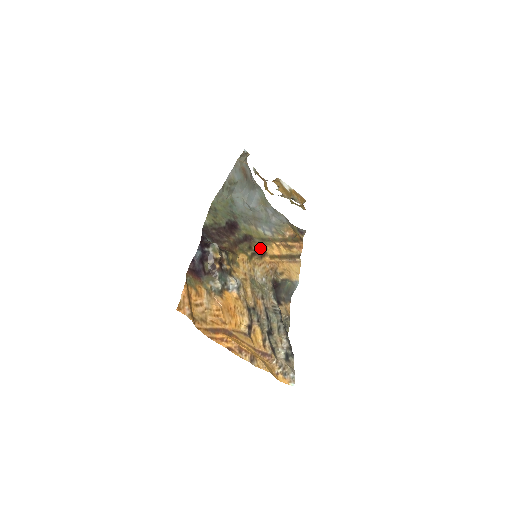
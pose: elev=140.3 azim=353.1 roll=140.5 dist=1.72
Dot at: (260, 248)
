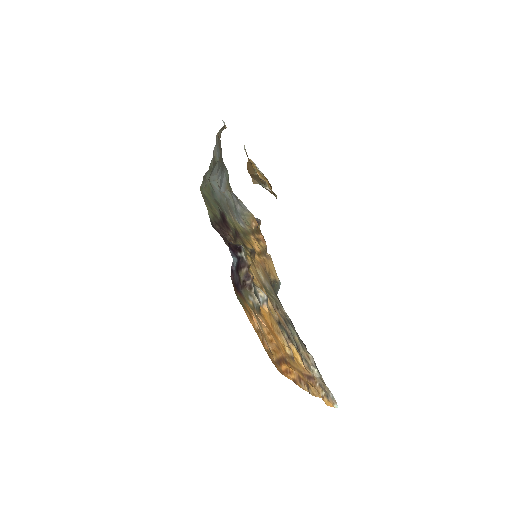
Dot at: (250, 245)
